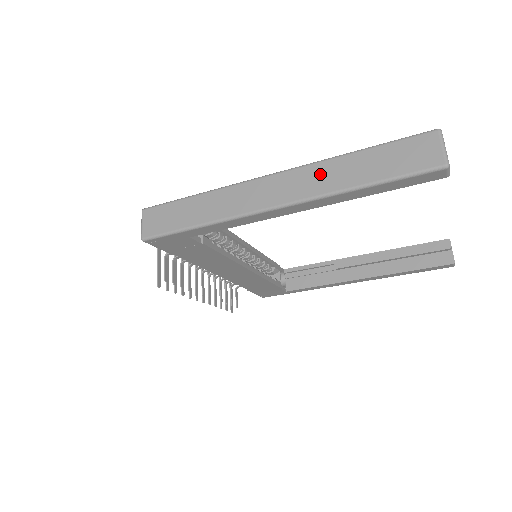
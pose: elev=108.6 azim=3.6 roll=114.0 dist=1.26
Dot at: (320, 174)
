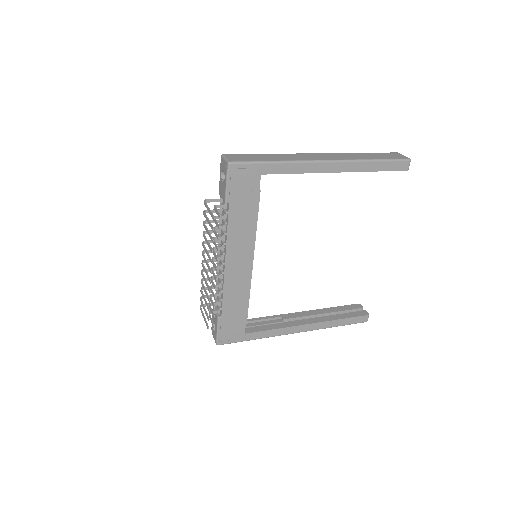
Dot at: (347, 155)
